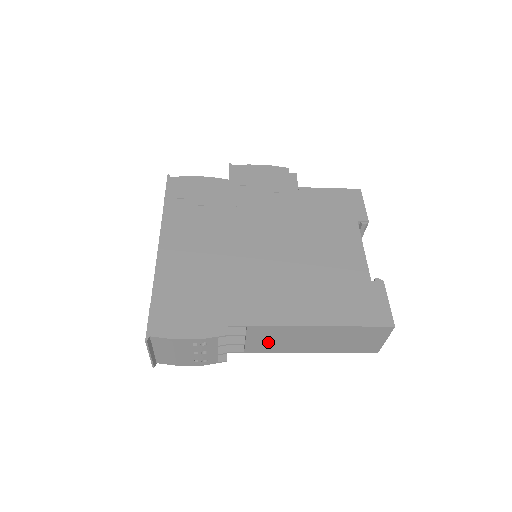
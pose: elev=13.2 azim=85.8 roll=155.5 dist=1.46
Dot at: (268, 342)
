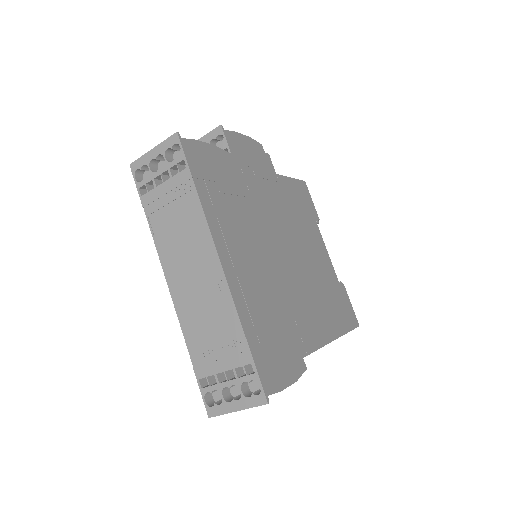
Dot at: occluded
